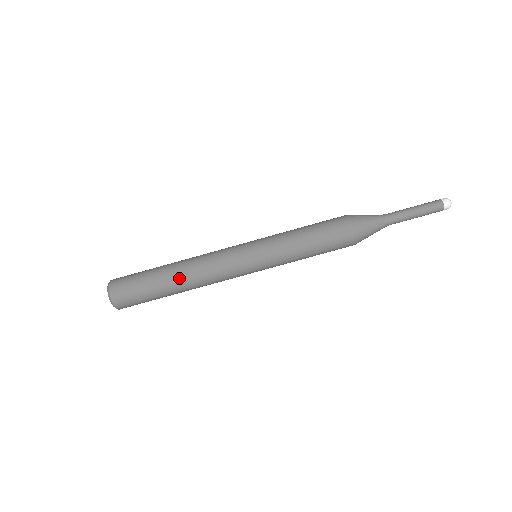
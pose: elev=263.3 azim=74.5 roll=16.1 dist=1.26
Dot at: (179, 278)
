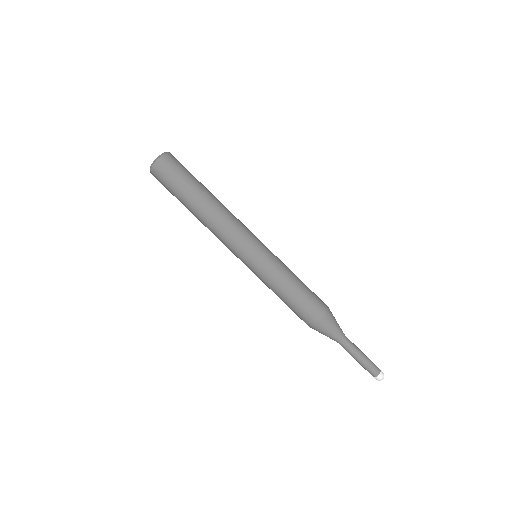
Dot at: (213, 199)
